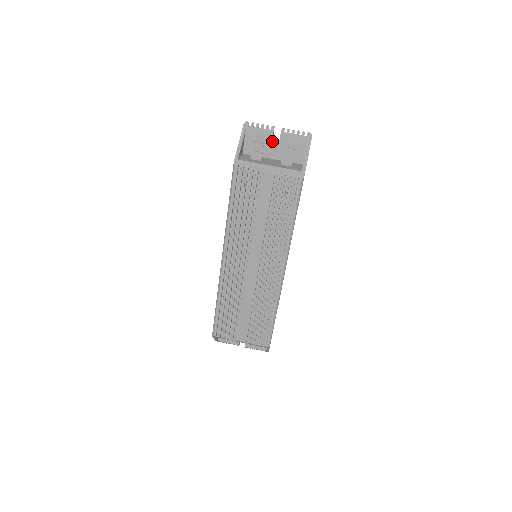
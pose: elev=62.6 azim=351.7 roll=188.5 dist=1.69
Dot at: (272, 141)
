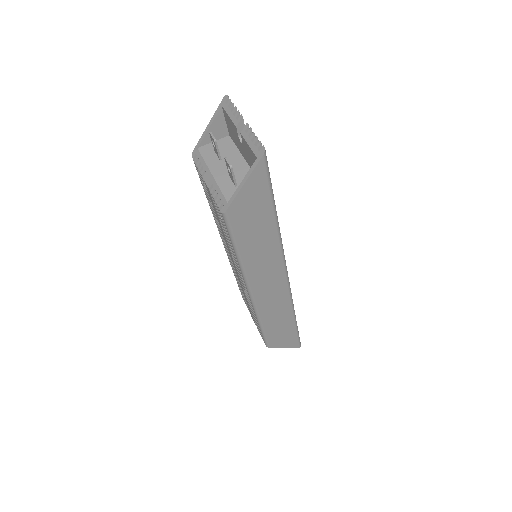
Dot at: occluded
